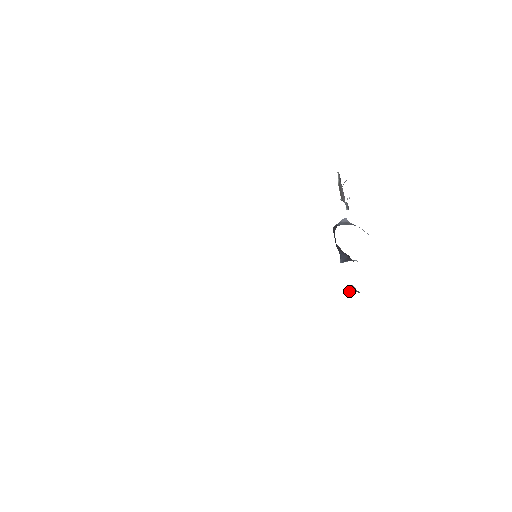
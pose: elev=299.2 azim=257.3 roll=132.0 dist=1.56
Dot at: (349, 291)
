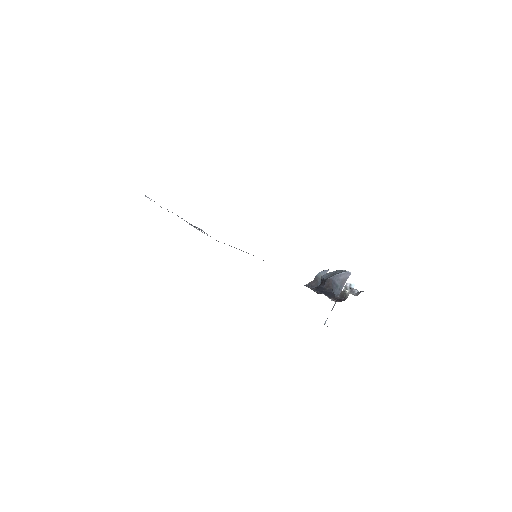
Dot at: (318, 277)
